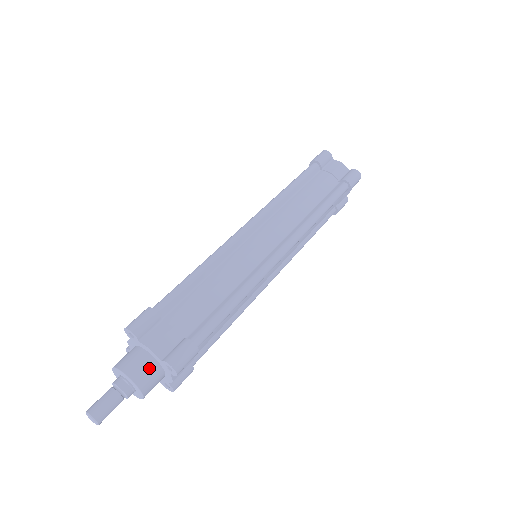
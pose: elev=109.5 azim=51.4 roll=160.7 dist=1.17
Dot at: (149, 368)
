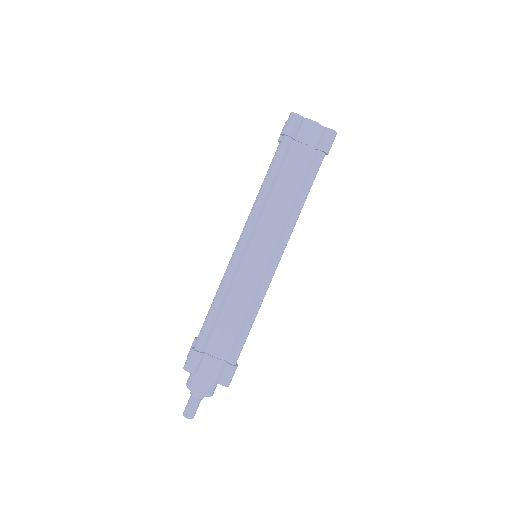
Dot at: (210, 384)
